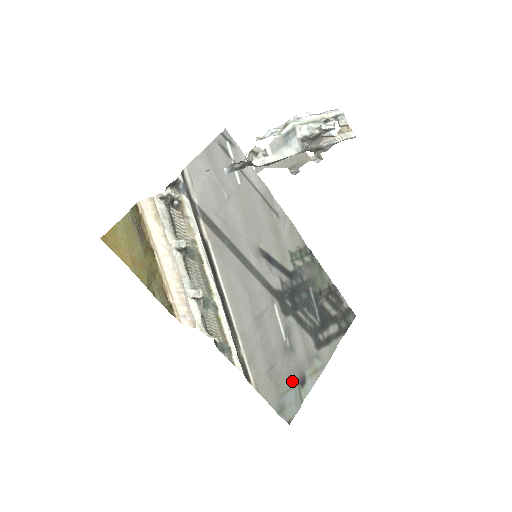
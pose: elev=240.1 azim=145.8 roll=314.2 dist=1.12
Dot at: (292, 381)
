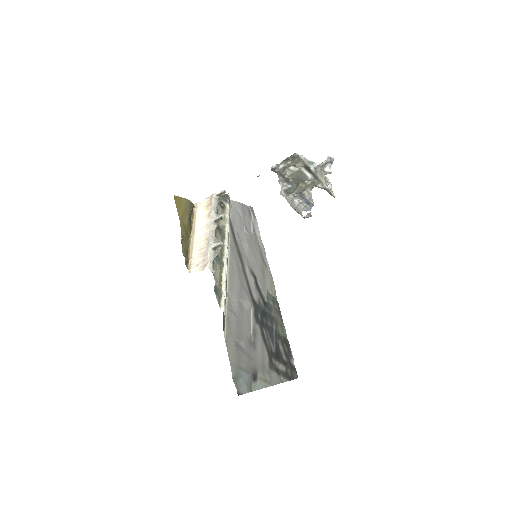
Dot at: (248, 367)
